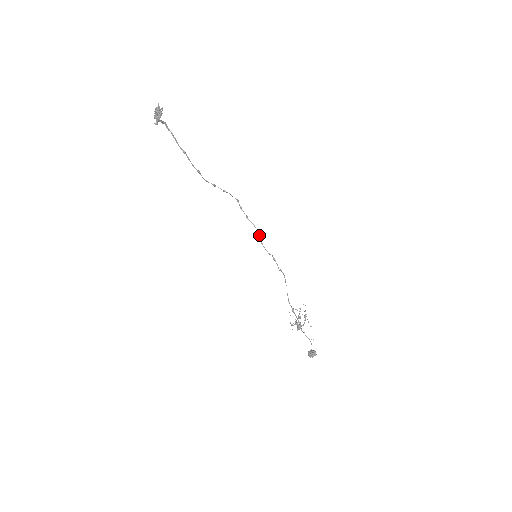
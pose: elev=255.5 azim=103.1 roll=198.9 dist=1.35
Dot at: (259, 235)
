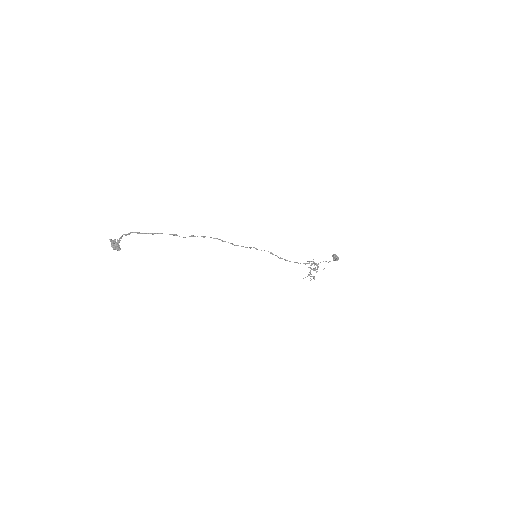
Dot at: (250, 247)
